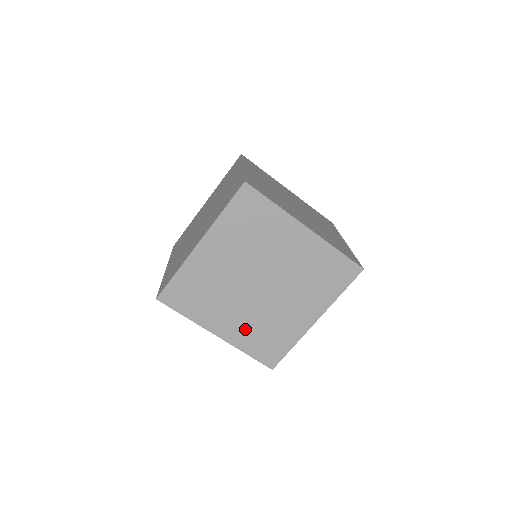
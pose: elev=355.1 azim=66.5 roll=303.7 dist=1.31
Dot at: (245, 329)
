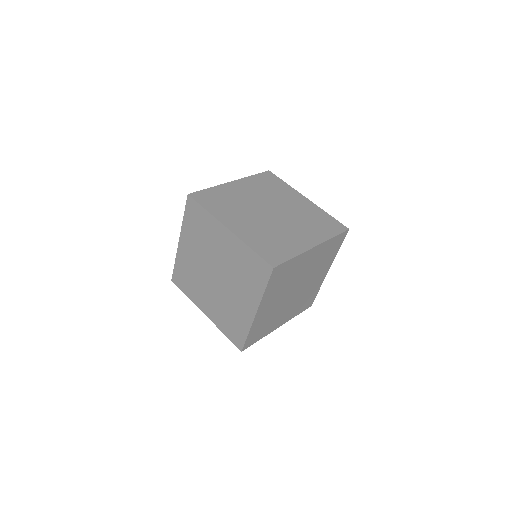
Dot at: occluded
